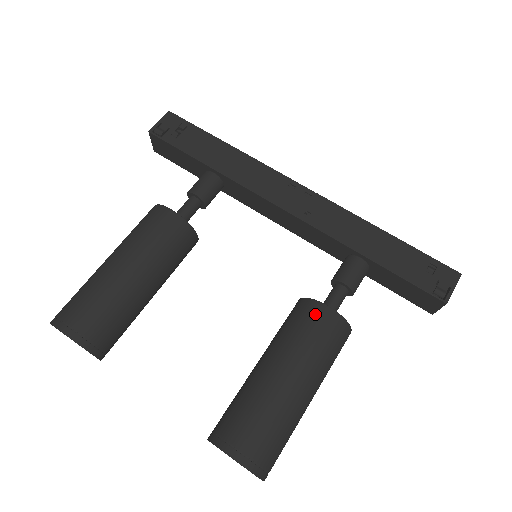
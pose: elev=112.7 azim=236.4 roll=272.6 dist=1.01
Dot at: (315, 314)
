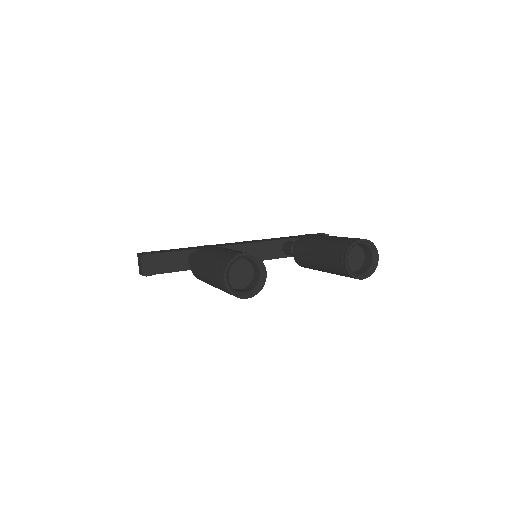
Dot at: (306, 235)
